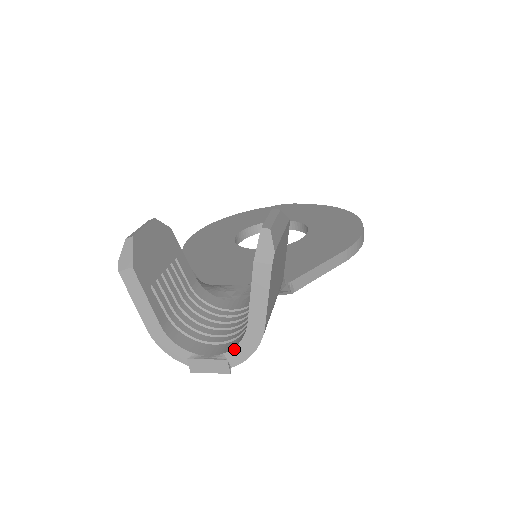
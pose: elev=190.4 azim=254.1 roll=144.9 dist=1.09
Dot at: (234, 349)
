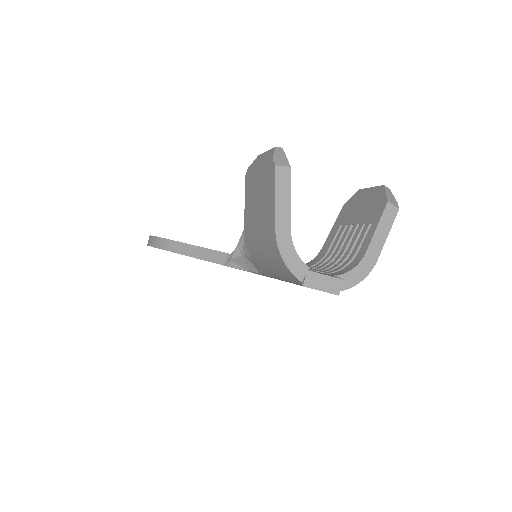
Dot at: (347, 273)
